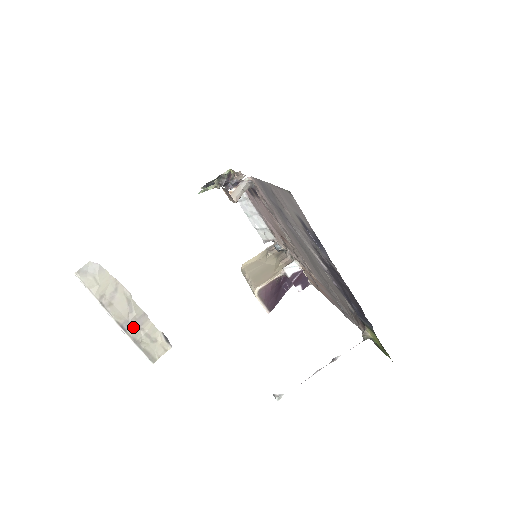
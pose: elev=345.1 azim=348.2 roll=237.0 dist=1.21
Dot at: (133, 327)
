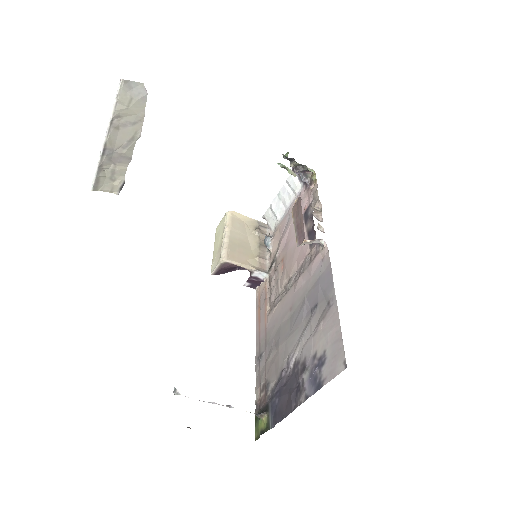
Dot at: (111, 157)
